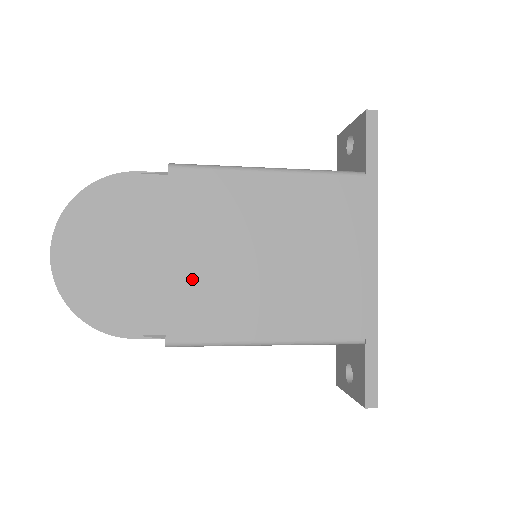
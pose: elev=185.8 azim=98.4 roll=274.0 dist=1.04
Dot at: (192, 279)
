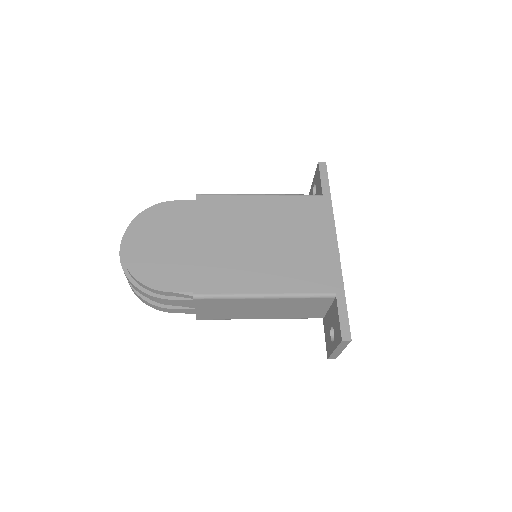
Dot at: (211, 256)
